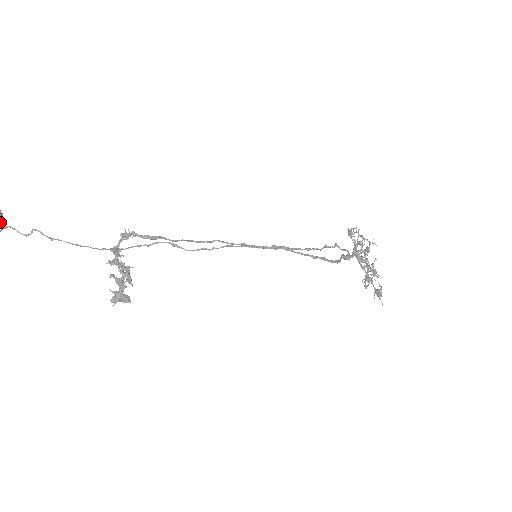
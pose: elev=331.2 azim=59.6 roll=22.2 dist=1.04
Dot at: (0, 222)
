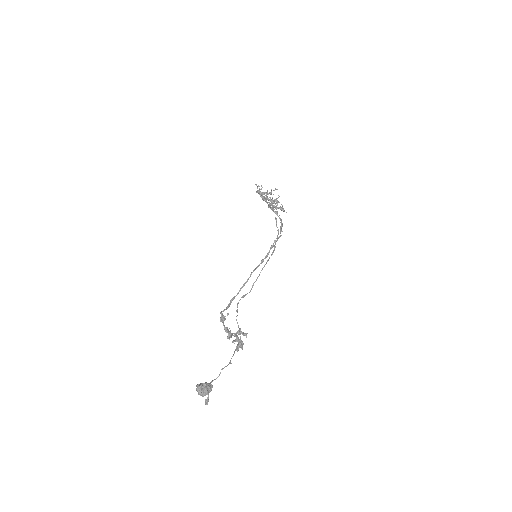
Dot at: (212, 387)
